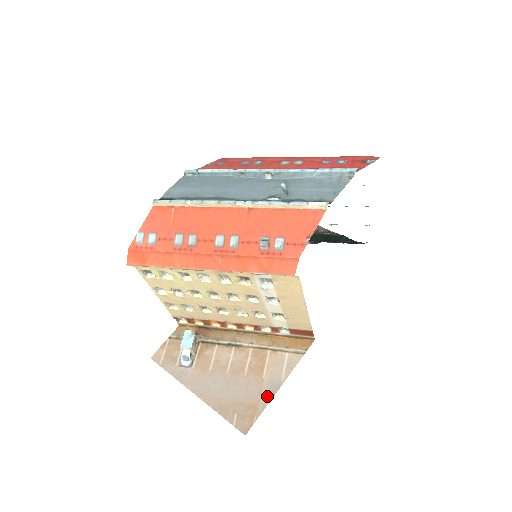
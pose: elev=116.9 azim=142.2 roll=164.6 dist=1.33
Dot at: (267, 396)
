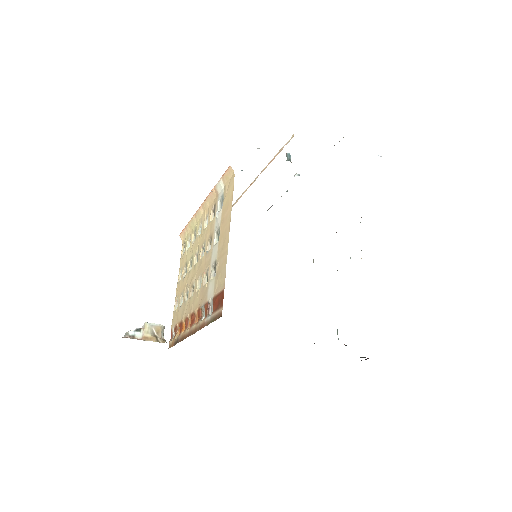
Dot at: occluded
